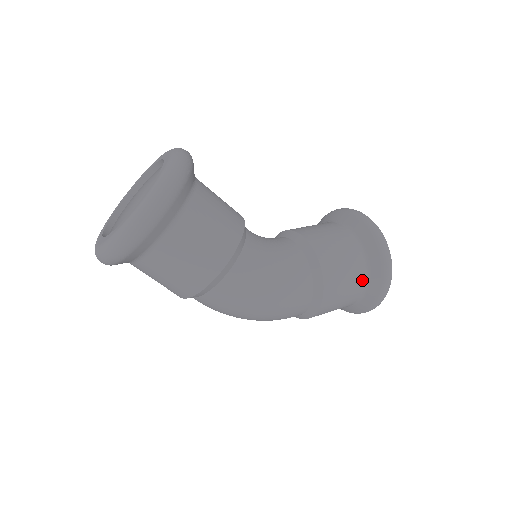
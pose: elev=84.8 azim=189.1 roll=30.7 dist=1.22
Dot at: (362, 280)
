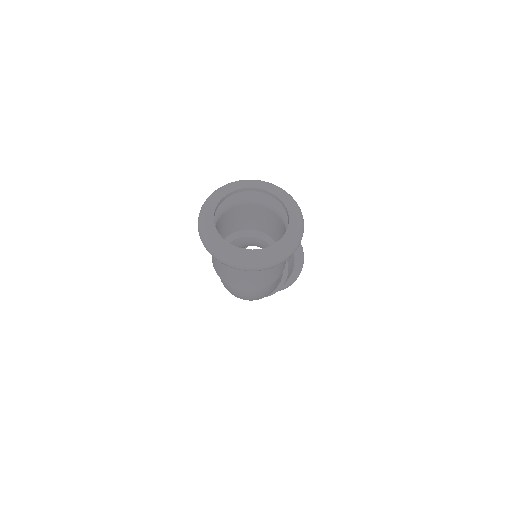
Dot at: occluded
